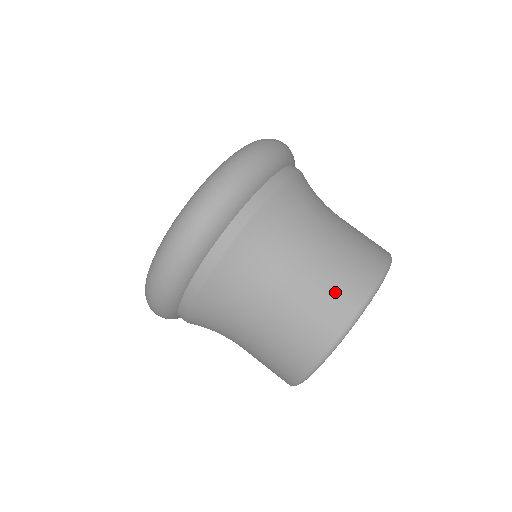
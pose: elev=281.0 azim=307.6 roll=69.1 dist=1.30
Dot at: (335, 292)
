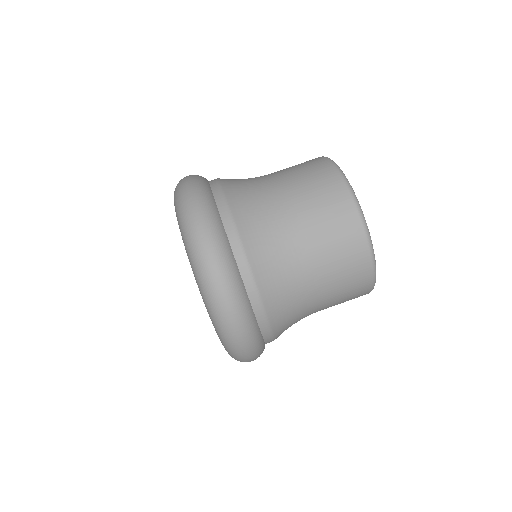
Dot at: (330, 206)
